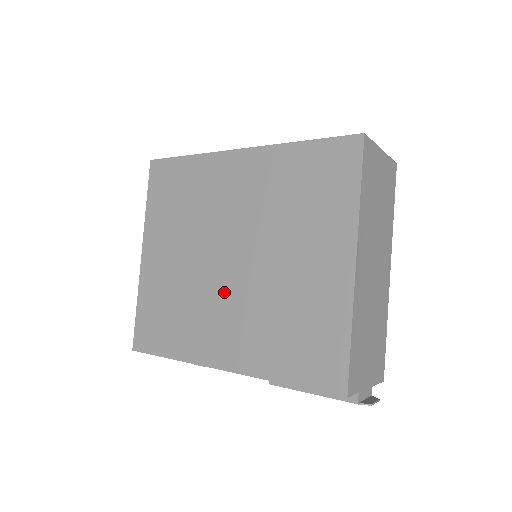
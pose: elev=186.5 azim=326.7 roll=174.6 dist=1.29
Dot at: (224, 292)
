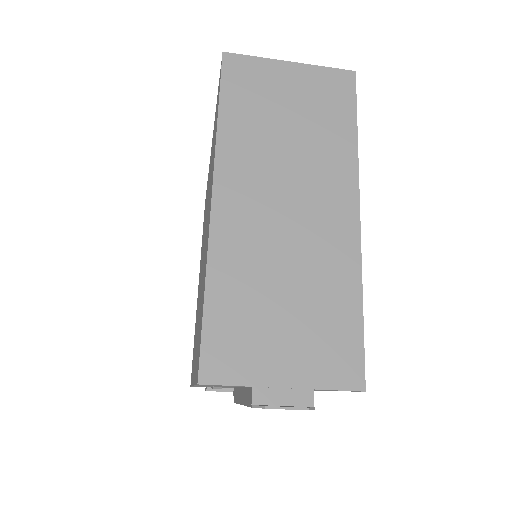
Dot at: (199, 296)
